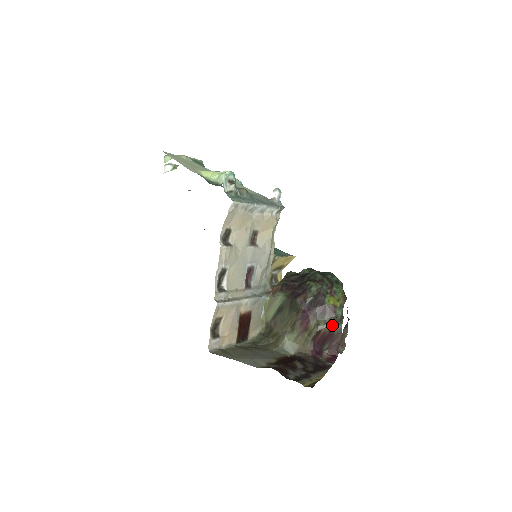
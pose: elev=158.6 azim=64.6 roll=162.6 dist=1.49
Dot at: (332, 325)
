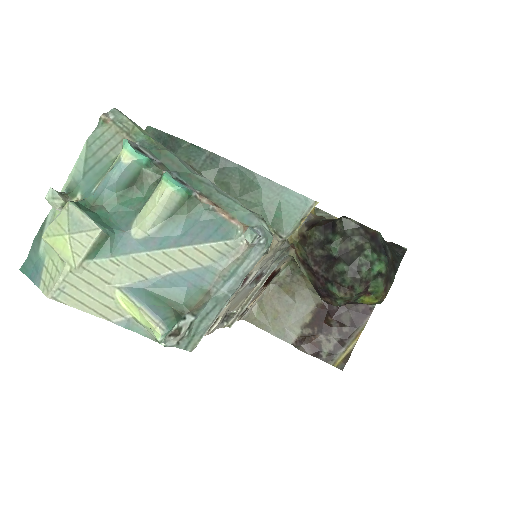
Dot at: occluded
